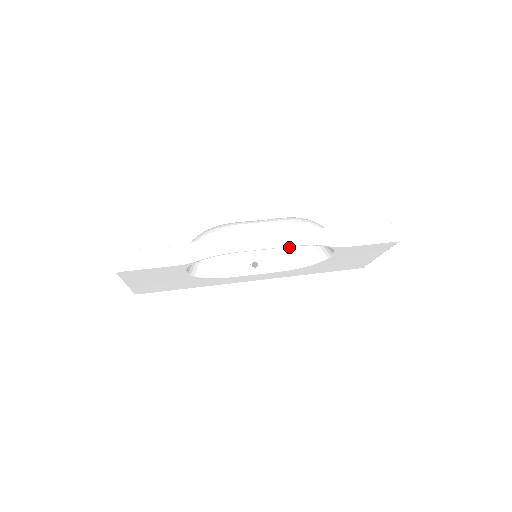
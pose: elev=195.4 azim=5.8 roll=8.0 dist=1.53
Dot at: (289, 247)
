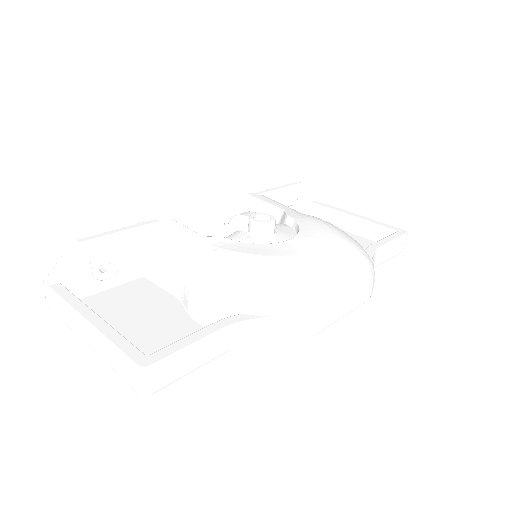
Dot at: occluded
